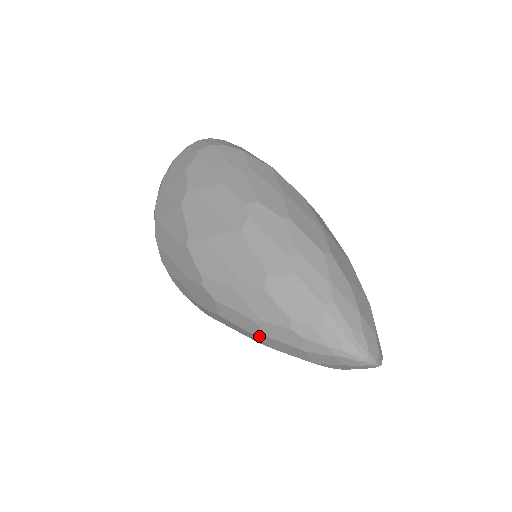
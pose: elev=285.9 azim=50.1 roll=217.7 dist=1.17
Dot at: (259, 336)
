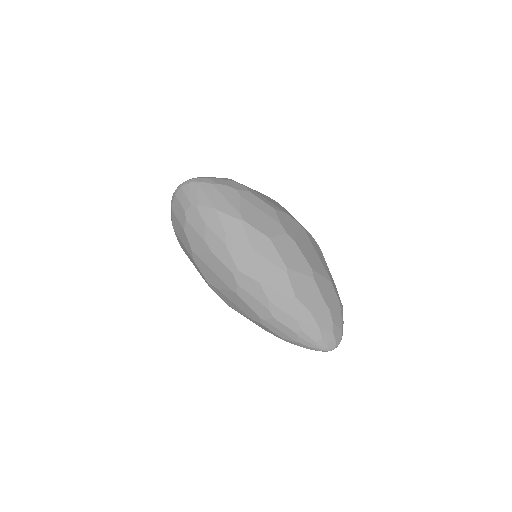
Dot at: occluded
